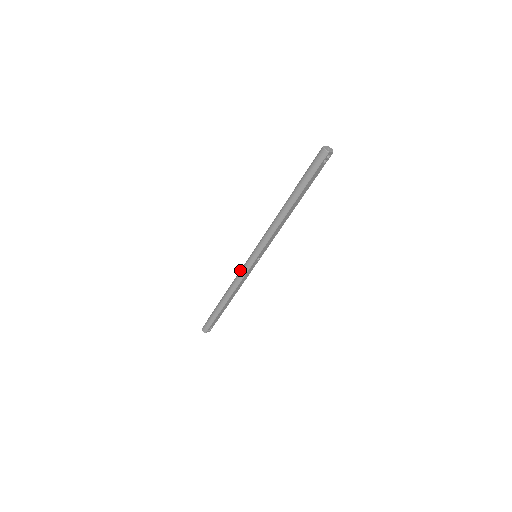
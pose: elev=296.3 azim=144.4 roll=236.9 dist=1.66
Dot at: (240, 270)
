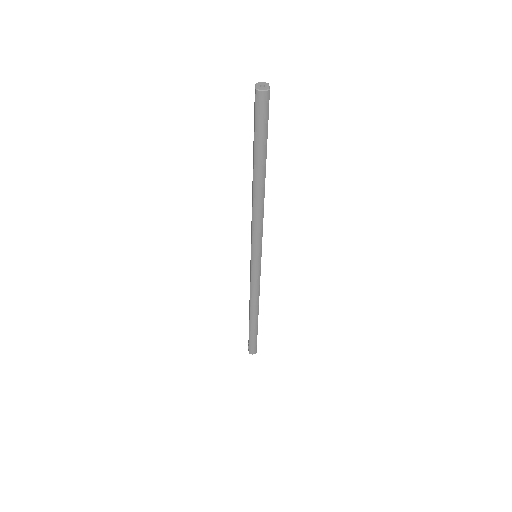
Dot at: (250, 282)
